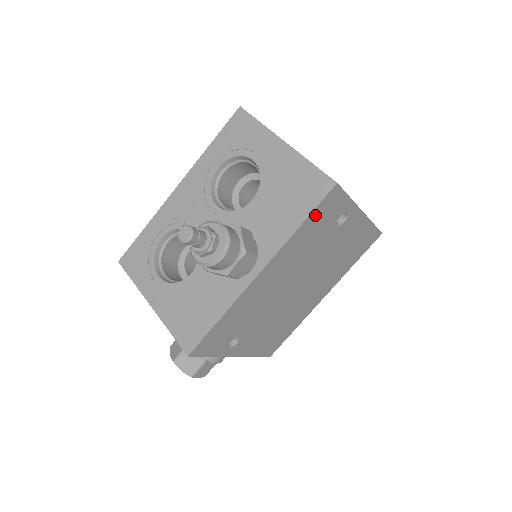
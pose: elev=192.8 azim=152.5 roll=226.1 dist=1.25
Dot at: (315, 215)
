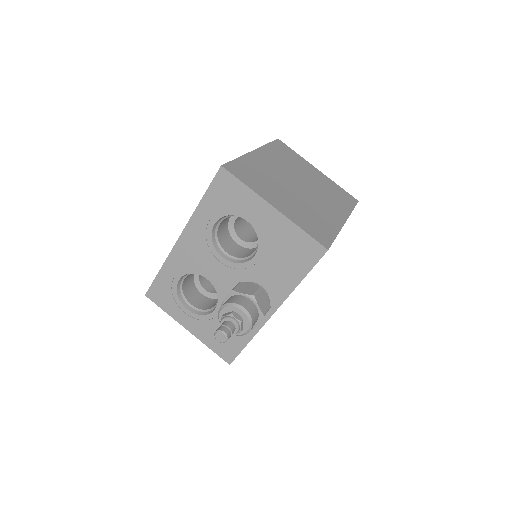
Dot at: occluded
